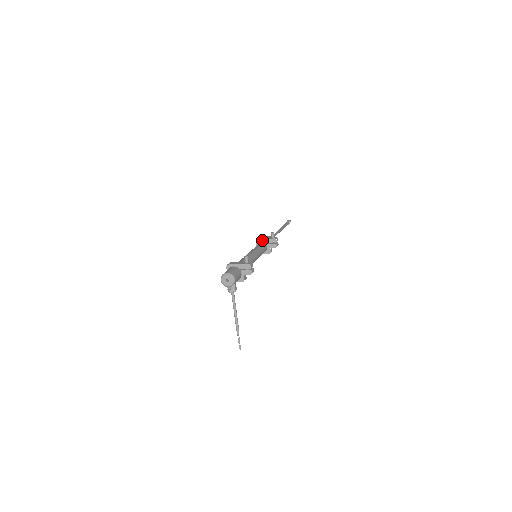
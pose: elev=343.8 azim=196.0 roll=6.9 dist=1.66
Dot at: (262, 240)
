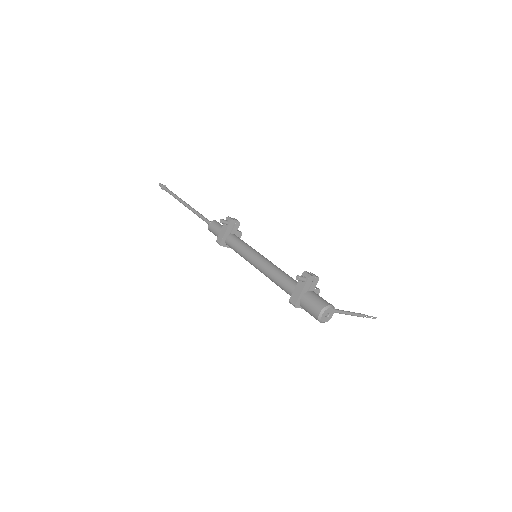
Dot at: (224, 238)
